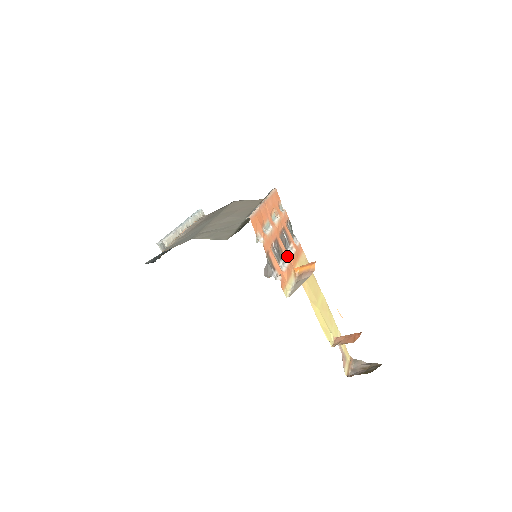
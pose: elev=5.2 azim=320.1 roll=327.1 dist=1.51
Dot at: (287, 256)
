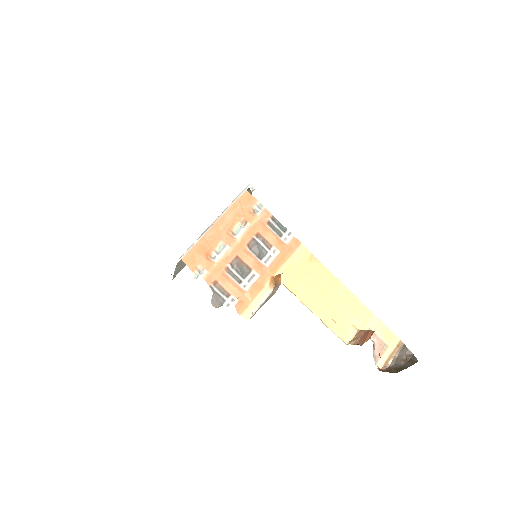
Dot at: (258, 268)
